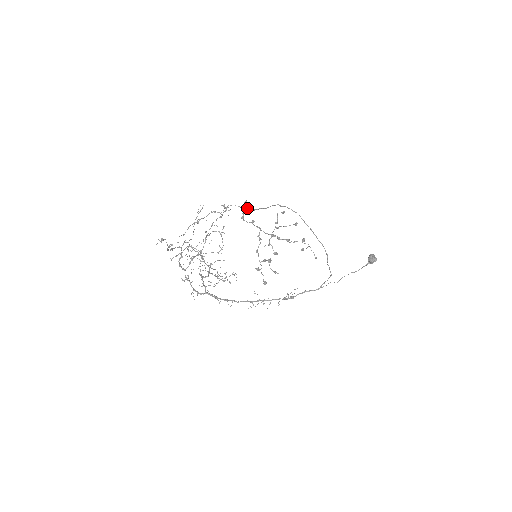
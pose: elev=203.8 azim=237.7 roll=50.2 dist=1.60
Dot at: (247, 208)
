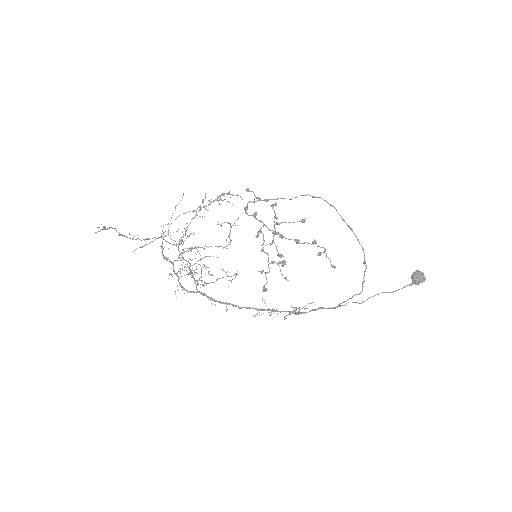
Dot at: (255, 197)
